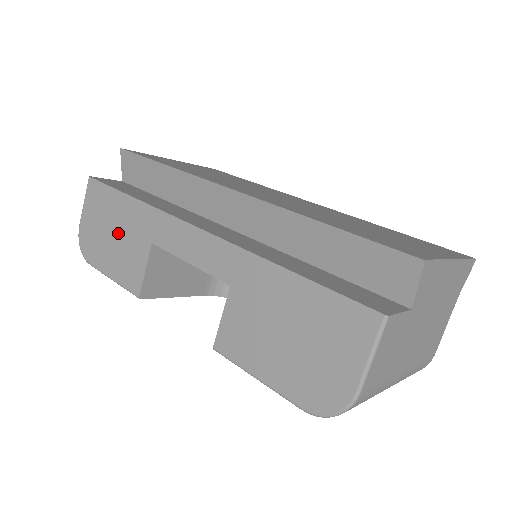
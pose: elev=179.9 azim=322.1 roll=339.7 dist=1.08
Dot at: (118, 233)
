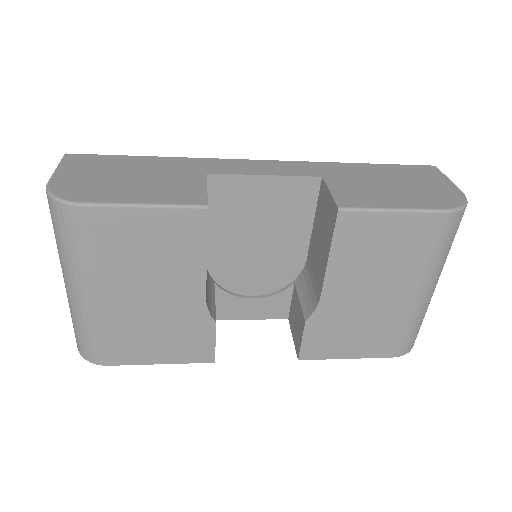
Dot at: (143, 175)
